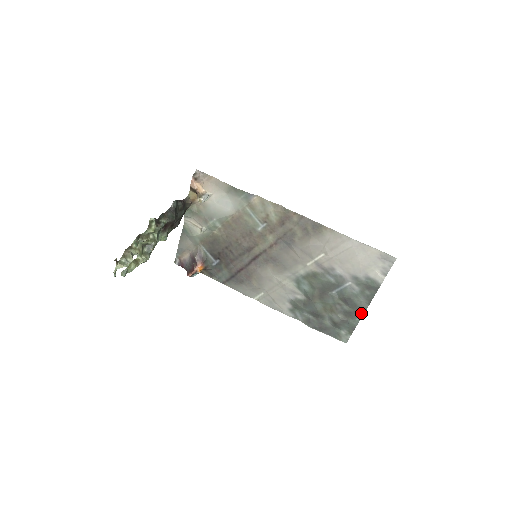
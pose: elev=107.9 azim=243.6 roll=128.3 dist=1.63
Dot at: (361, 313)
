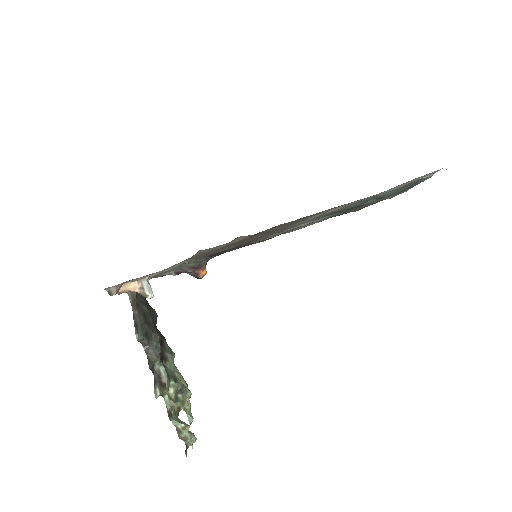
Dot at: occluded
